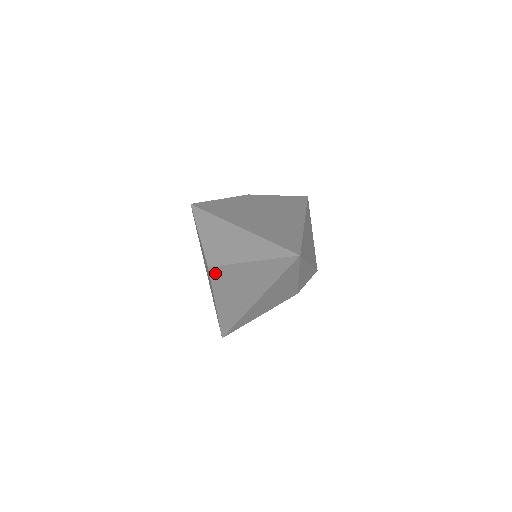
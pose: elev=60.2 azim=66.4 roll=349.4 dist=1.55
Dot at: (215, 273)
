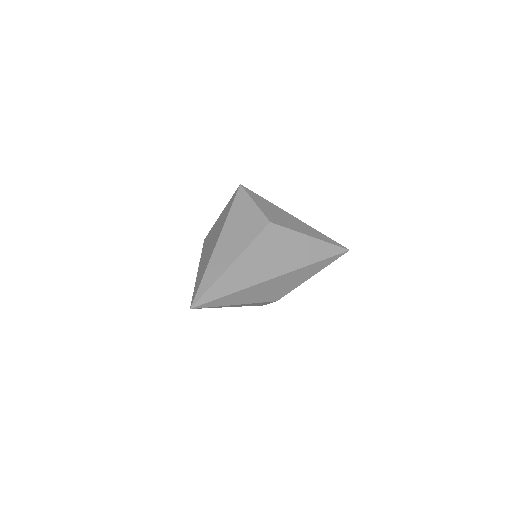
Dot at: (271, 231)
